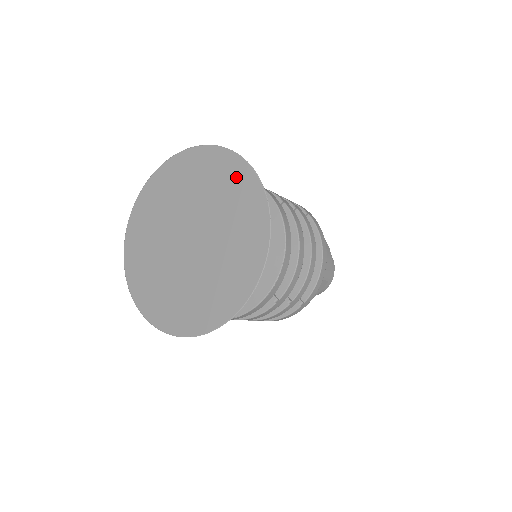
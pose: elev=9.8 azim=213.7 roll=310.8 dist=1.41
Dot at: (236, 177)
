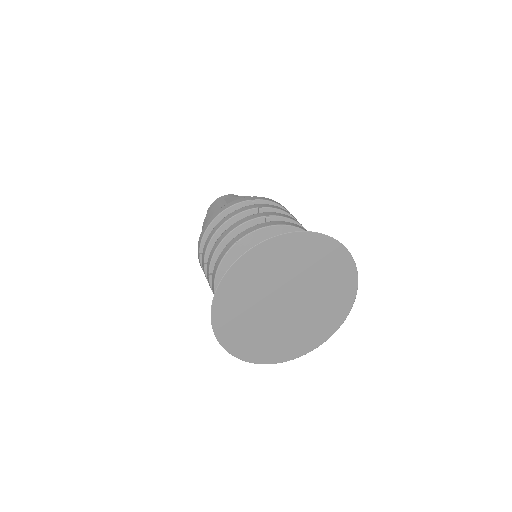
Dot at: (345, 293)
